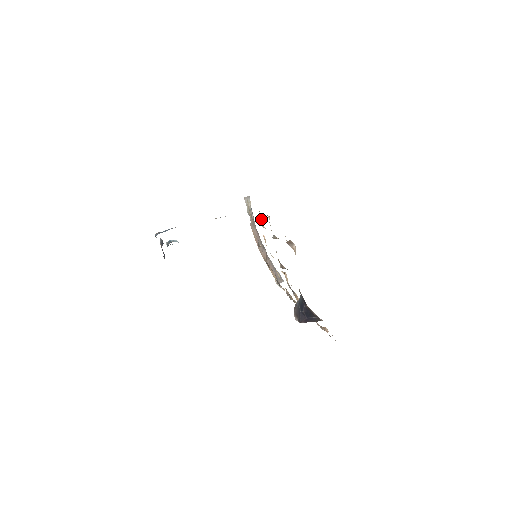
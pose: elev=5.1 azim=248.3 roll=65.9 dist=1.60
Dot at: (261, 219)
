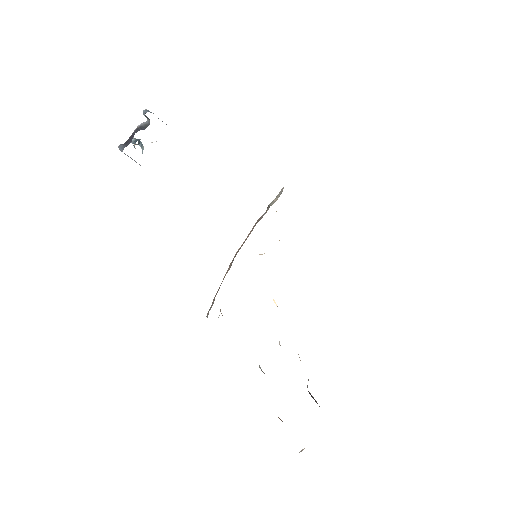
Dot at: occluded
